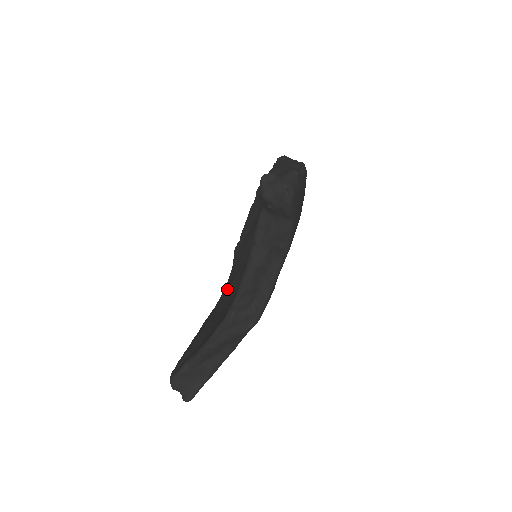
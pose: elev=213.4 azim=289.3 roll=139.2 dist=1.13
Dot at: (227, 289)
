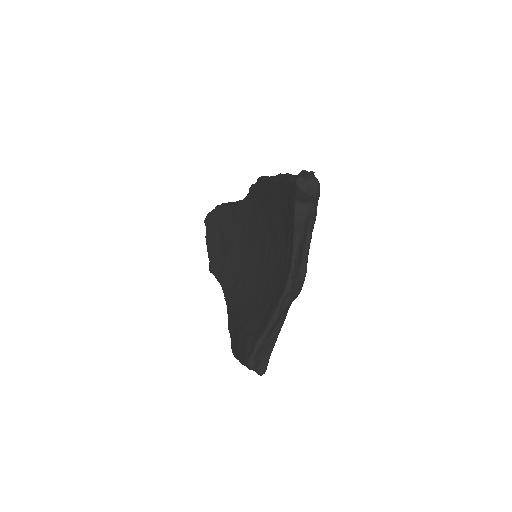
Dot at: (235, 293)
